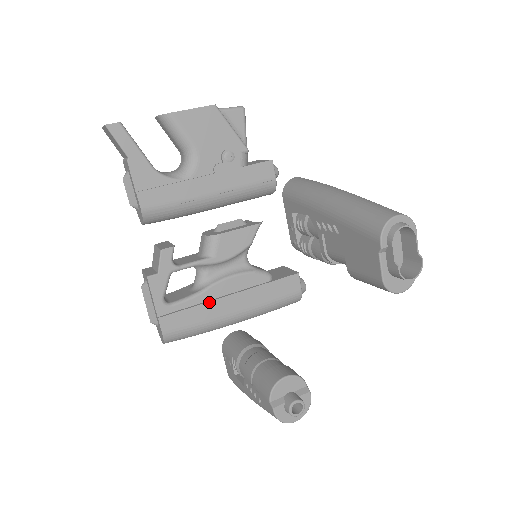
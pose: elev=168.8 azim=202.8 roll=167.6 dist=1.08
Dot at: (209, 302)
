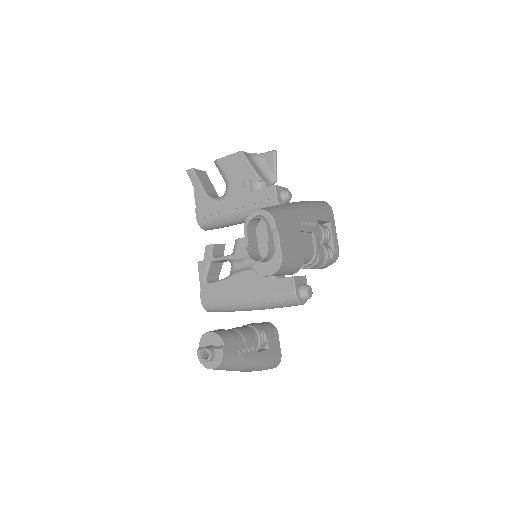
Dot at: (228, 286)
